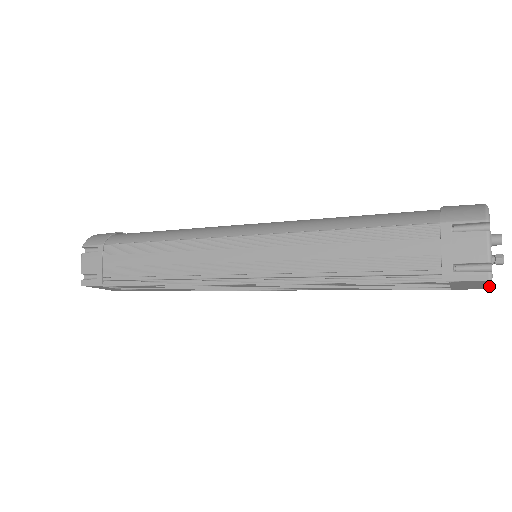
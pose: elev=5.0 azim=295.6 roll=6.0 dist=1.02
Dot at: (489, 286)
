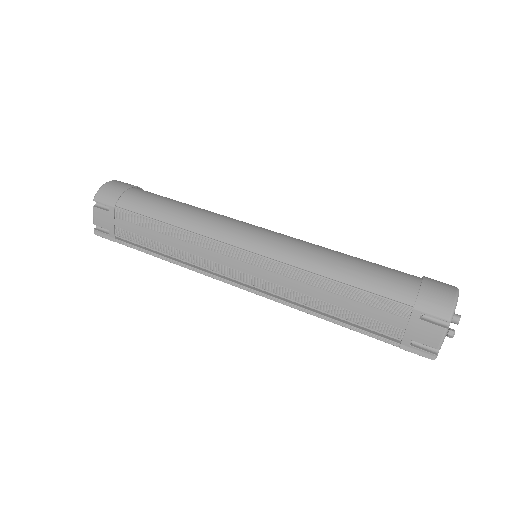
Dot at: occluded
